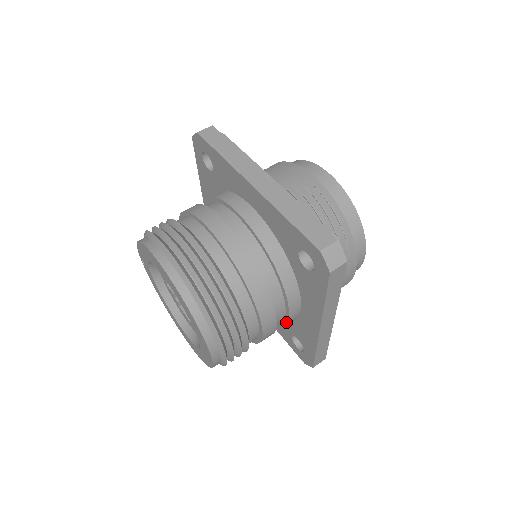
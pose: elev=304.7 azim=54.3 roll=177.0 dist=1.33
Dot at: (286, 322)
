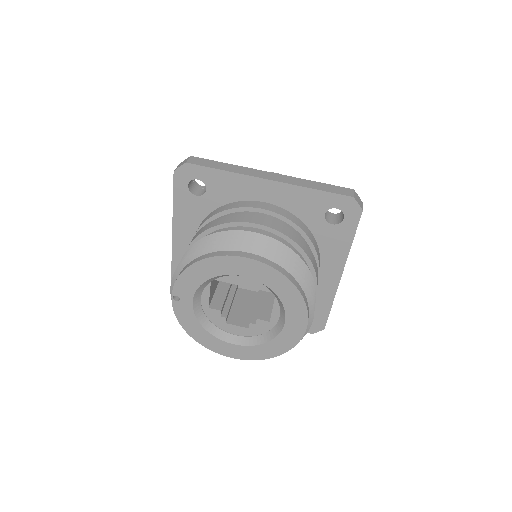
Dot at: occluded
